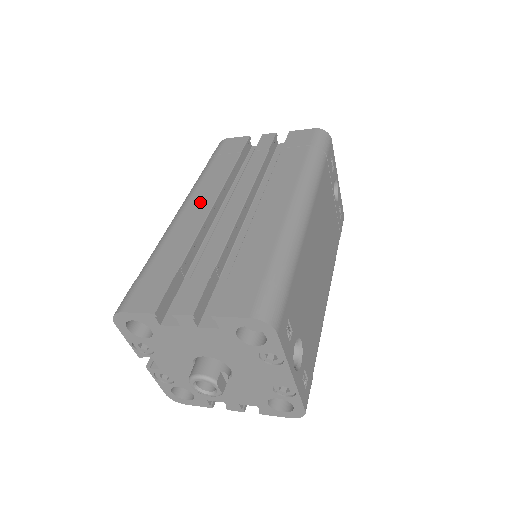
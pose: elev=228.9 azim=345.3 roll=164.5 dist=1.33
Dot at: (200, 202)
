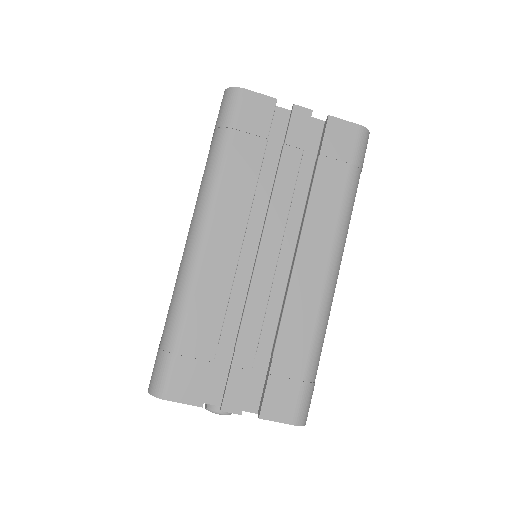
Dot at: (225, 235)
